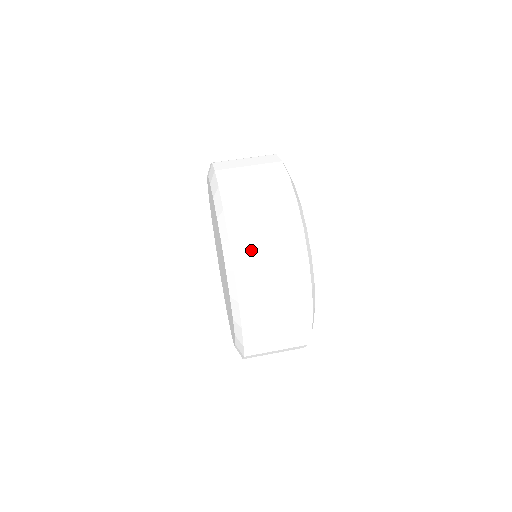
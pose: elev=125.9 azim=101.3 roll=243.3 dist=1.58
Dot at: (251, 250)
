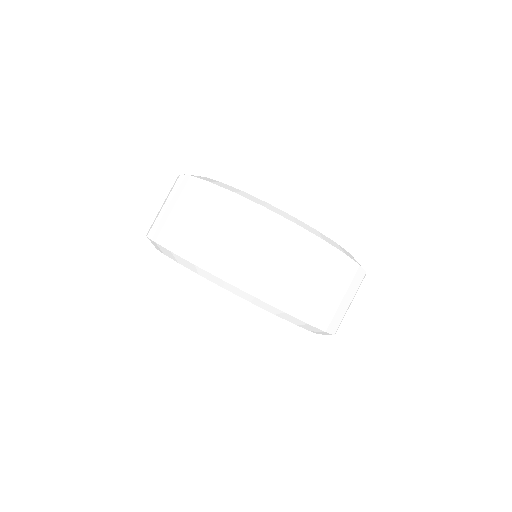
Dot at: occluded
